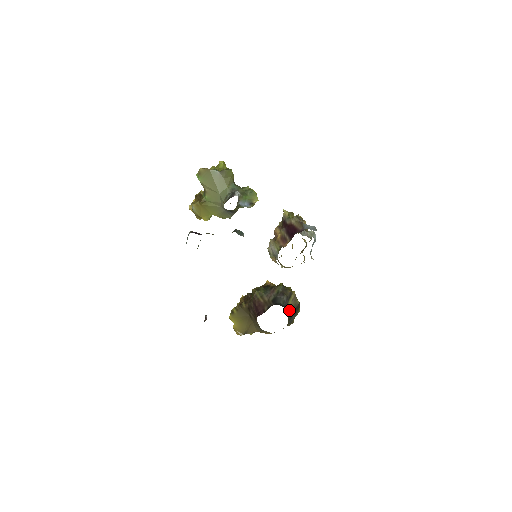
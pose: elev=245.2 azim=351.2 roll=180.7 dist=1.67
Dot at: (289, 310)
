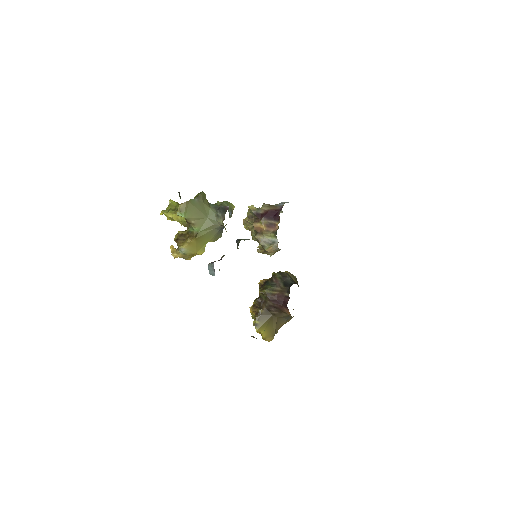
Dot at: occluded
